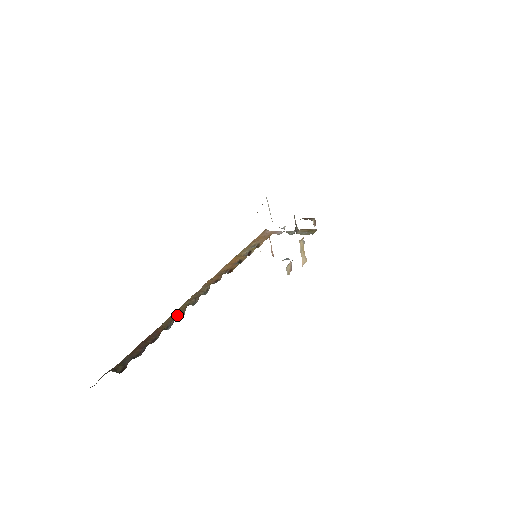
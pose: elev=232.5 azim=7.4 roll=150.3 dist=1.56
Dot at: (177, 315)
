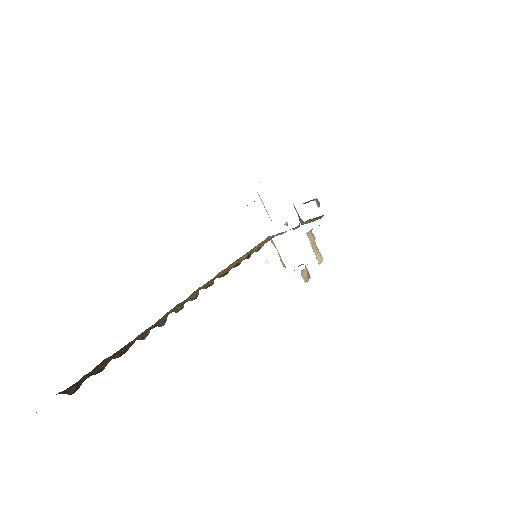
Dot at: (156, 324)
